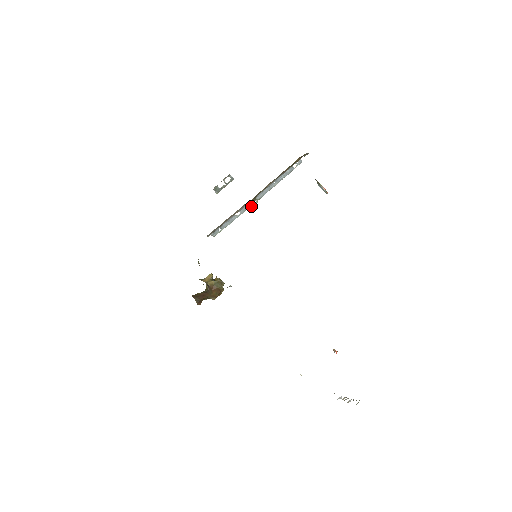
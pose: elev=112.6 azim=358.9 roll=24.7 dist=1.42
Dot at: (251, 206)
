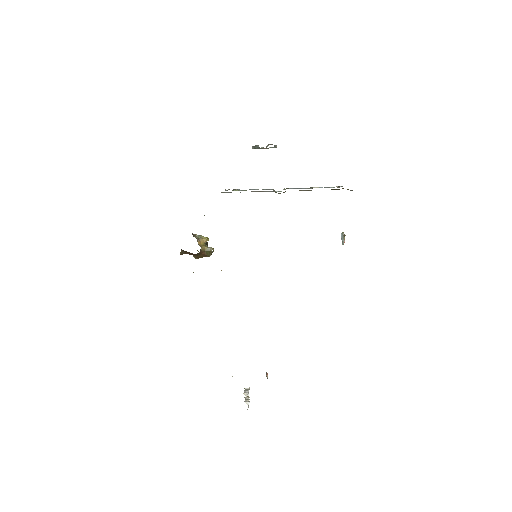
Dot at: (275, 191)
